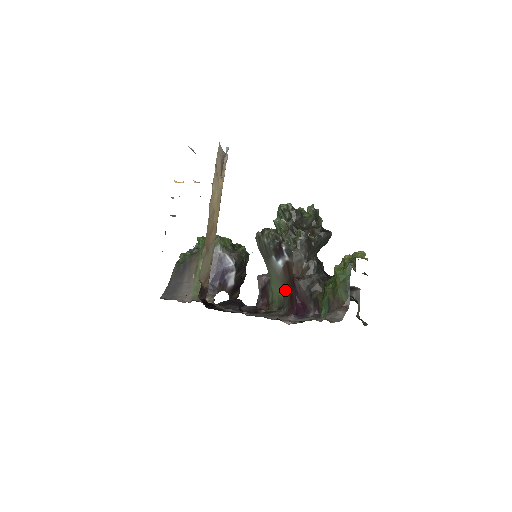
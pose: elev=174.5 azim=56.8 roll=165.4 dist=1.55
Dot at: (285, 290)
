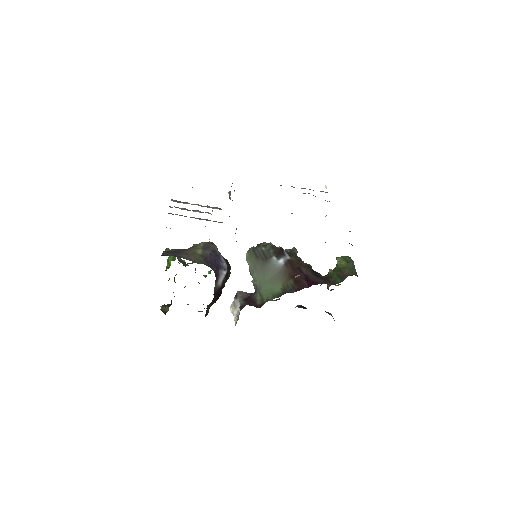
Dot at: (286, 282)
